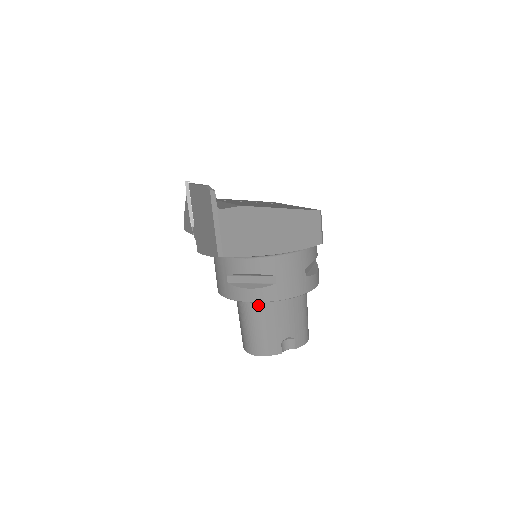
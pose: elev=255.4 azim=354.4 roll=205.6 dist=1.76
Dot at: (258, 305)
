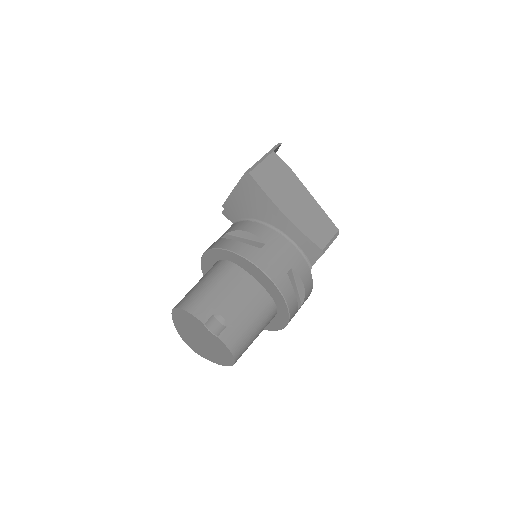
Dot at: (227, 268)
